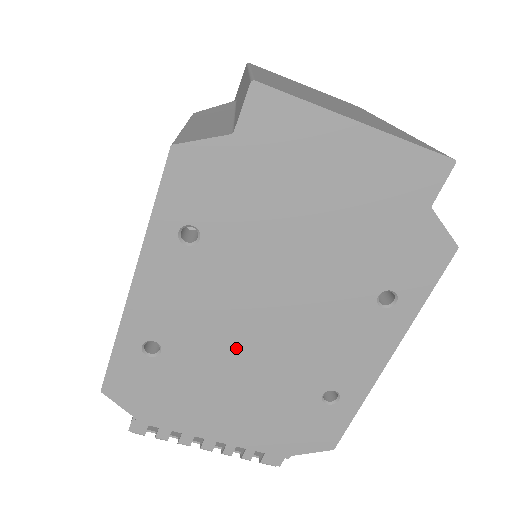
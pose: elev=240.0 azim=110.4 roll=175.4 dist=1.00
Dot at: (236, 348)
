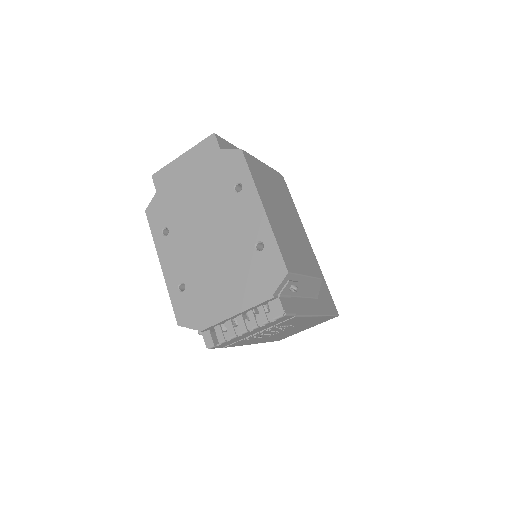
Dot at: (207, 259)
